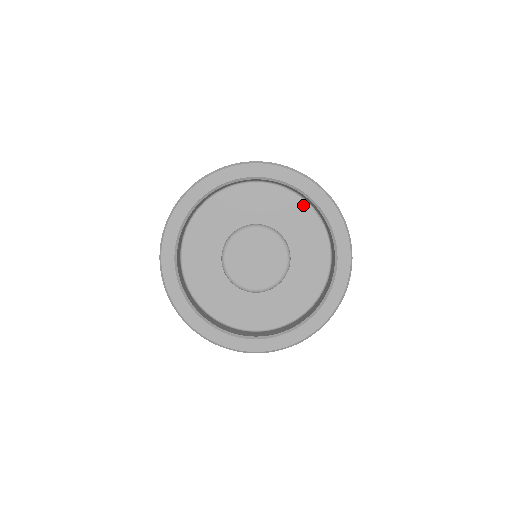
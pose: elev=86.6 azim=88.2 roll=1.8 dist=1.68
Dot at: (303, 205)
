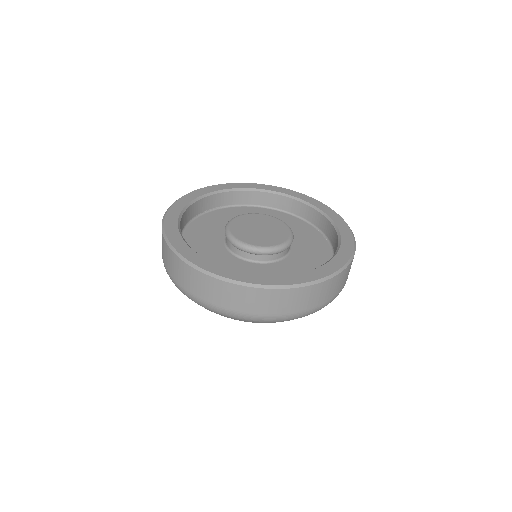
Dot at: (310, 228)
